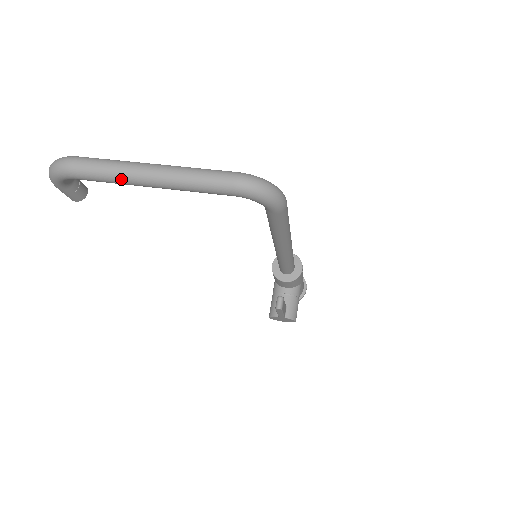
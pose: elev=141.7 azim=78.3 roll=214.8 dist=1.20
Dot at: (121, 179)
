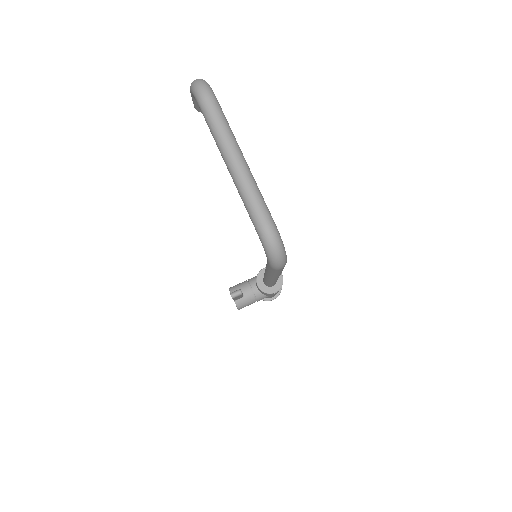
Dot at: (218, 142)
